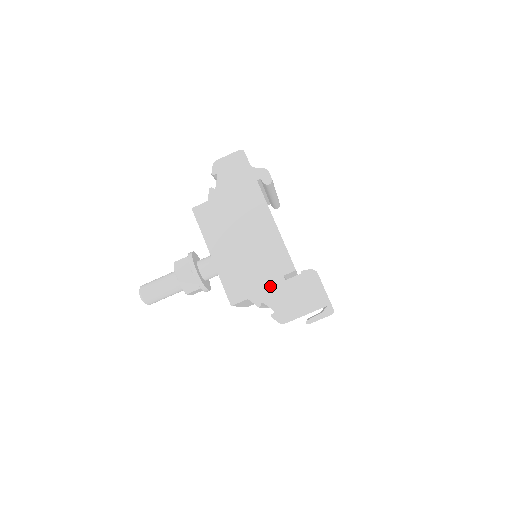
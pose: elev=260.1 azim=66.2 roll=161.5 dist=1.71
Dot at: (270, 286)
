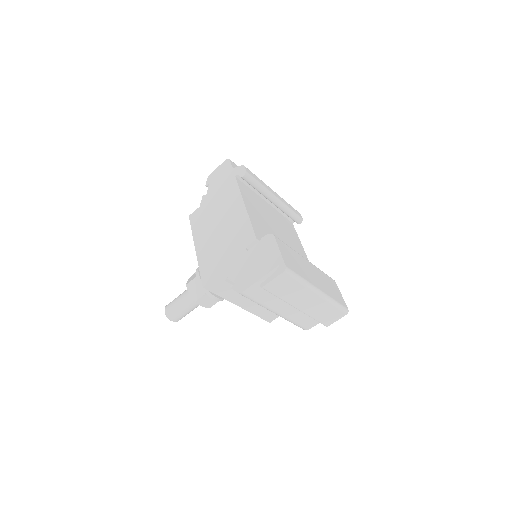
Dot at: (234, 260)
